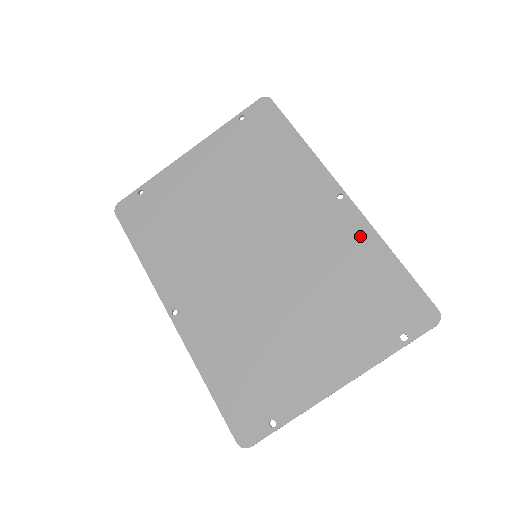
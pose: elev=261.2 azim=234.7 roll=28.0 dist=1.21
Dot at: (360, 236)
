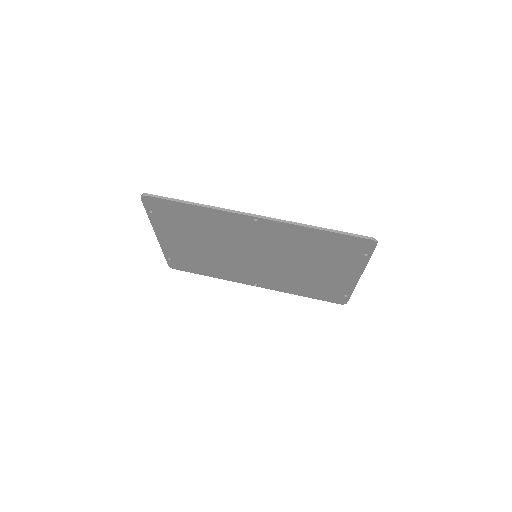
Dot at: (291, 230)
